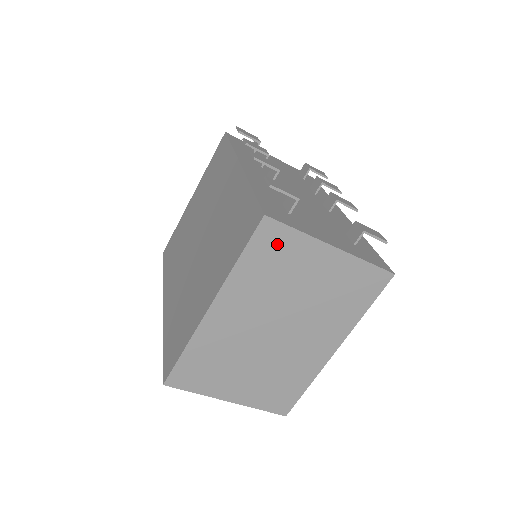
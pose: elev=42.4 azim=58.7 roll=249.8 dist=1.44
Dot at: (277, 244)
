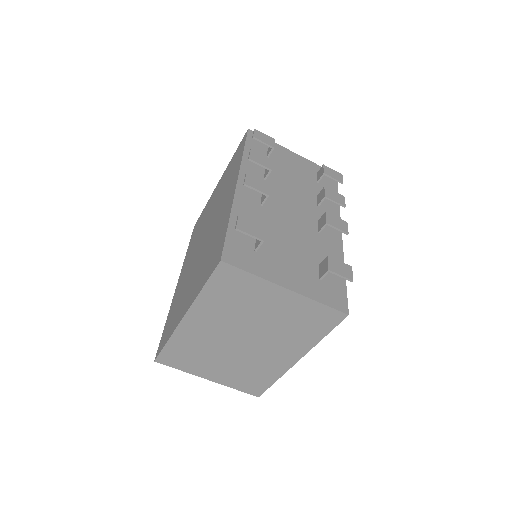
Dot at: (235, 282)
